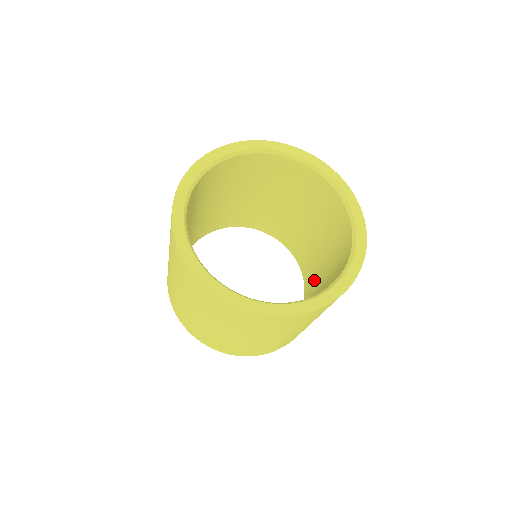
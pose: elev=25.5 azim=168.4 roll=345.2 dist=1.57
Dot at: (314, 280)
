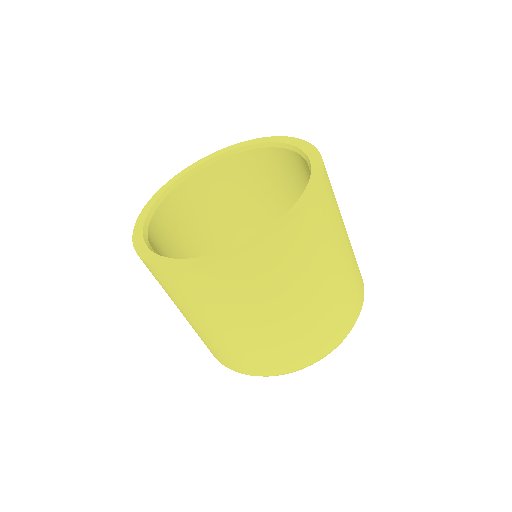
Dot at: occluded
